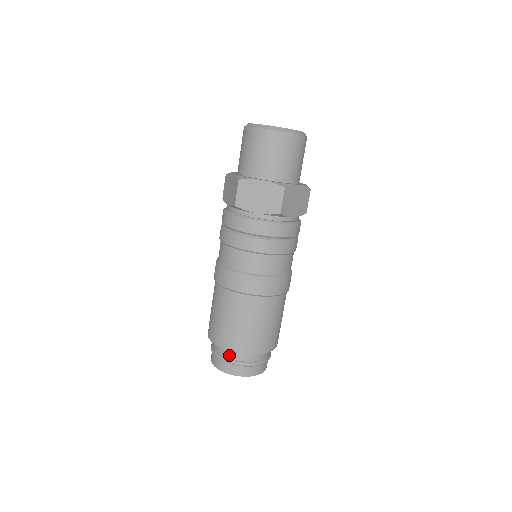
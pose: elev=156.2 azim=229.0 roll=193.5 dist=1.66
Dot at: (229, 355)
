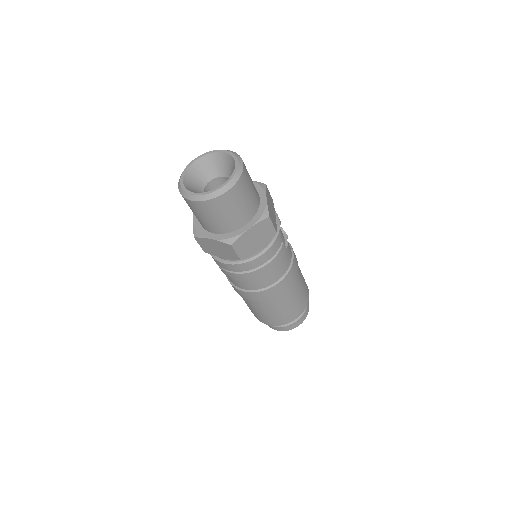
Dot at: occluded
